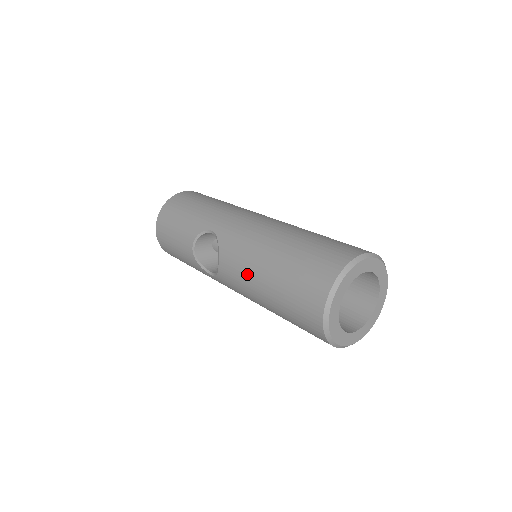
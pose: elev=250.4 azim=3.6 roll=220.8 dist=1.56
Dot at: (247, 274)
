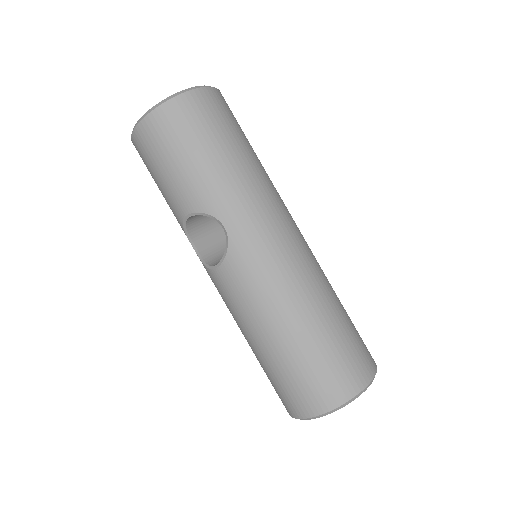
Dot at: (246, 317)
